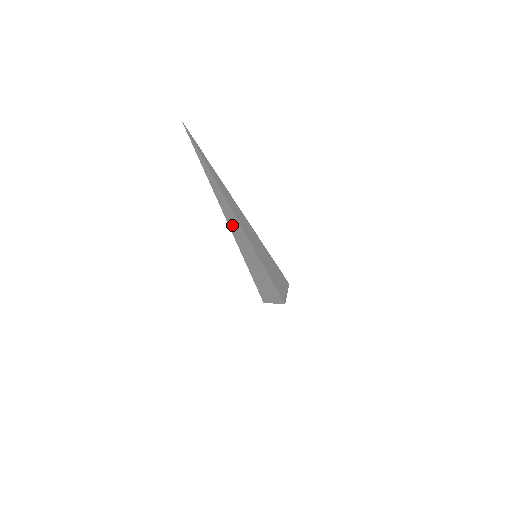
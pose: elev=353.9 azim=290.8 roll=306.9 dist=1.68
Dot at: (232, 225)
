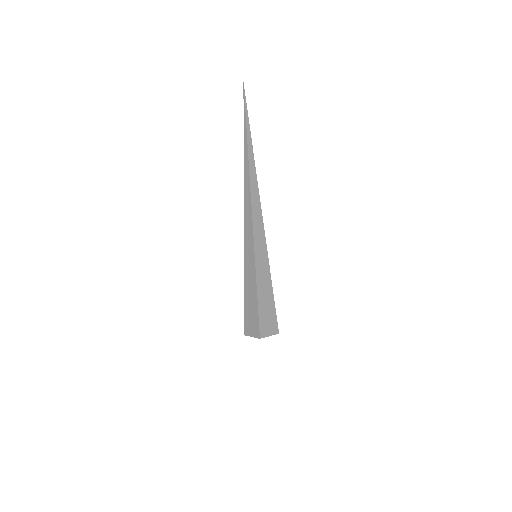
Dot at: (246, 197)
